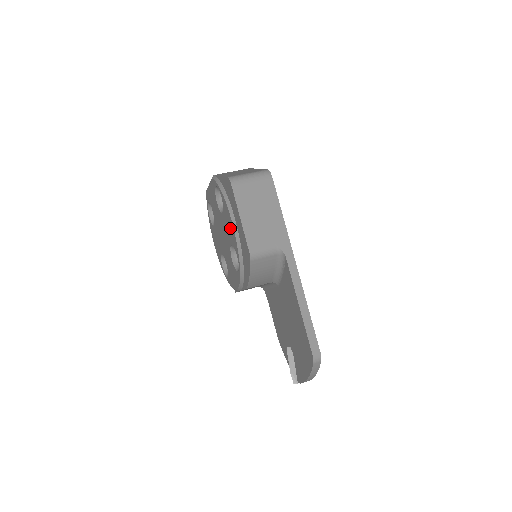
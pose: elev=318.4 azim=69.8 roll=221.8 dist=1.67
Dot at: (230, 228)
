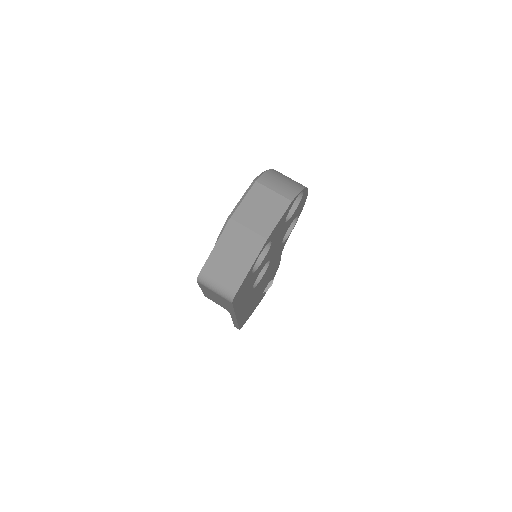
Dot at: occluded
